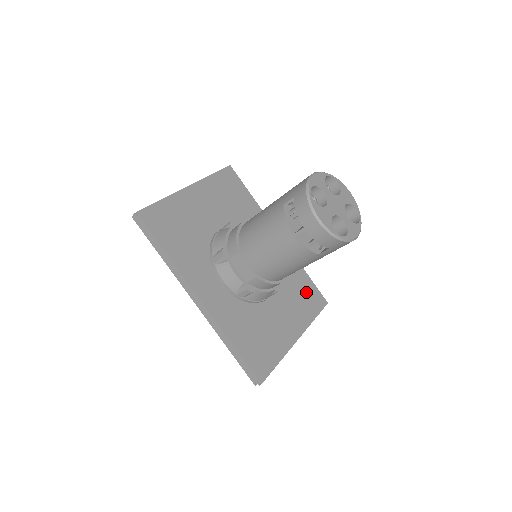
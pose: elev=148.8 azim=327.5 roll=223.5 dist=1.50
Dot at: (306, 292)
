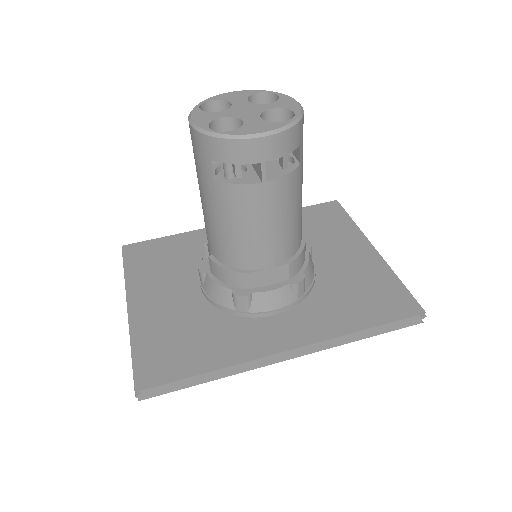
Dot at: (316, 219)
